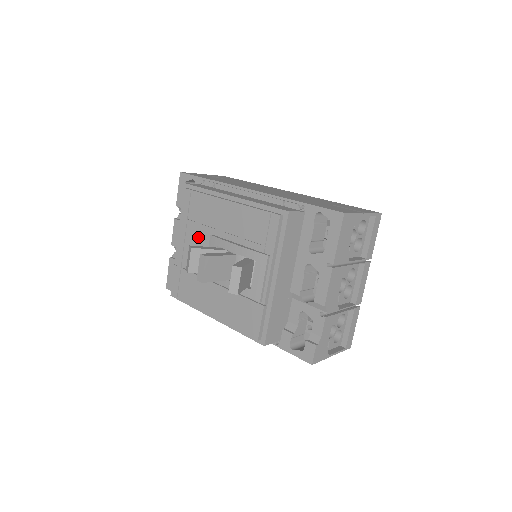
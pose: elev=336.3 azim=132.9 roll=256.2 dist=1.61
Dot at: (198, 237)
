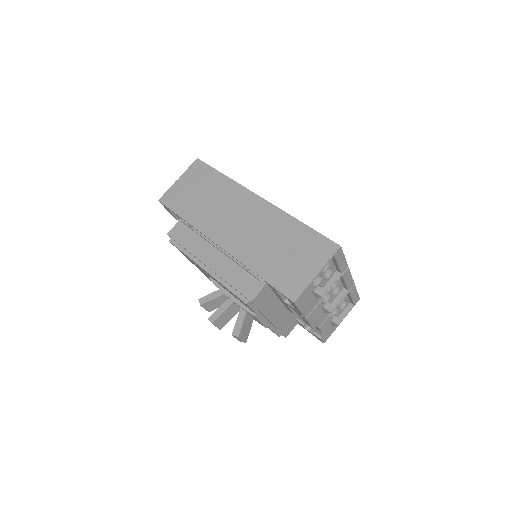
Dot at: occluded
